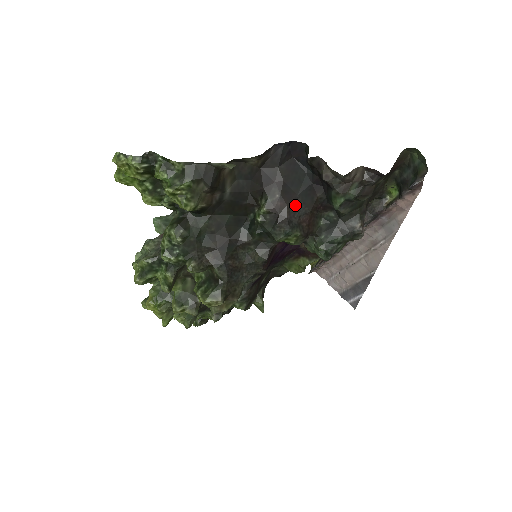
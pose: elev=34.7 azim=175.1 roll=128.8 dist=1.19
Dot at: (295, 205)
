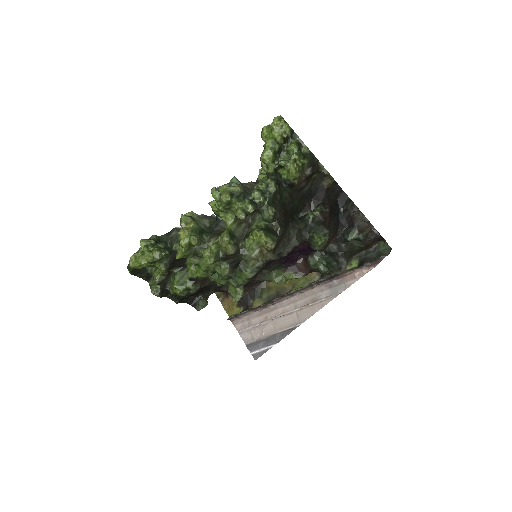
Dot at: (331, 223)
